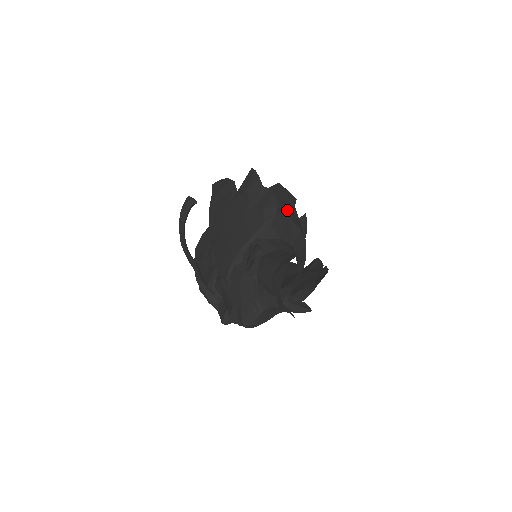
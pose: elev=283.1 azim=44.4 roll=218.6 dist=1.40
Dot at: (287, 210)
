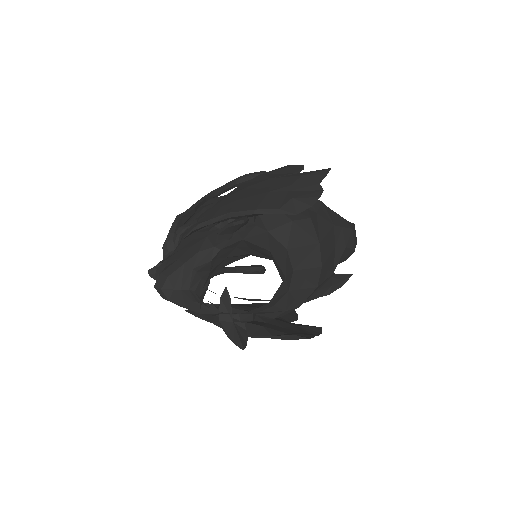
Dot at: (328, 239)
